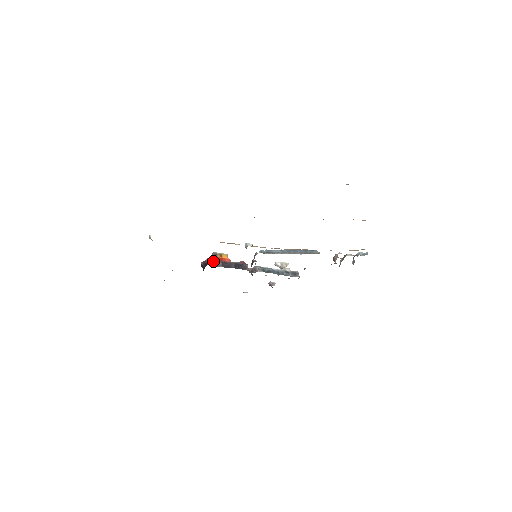
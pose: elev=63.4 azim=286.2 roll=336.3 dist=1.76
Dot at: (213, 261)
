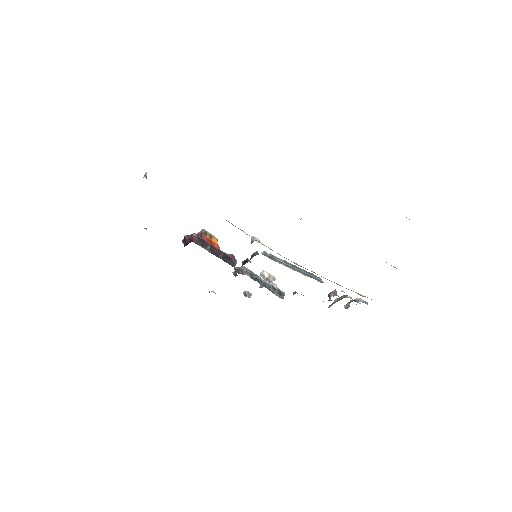
Dot at: (201, 240)
